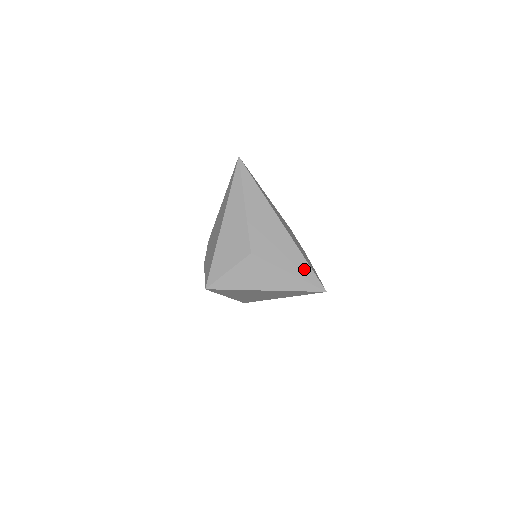
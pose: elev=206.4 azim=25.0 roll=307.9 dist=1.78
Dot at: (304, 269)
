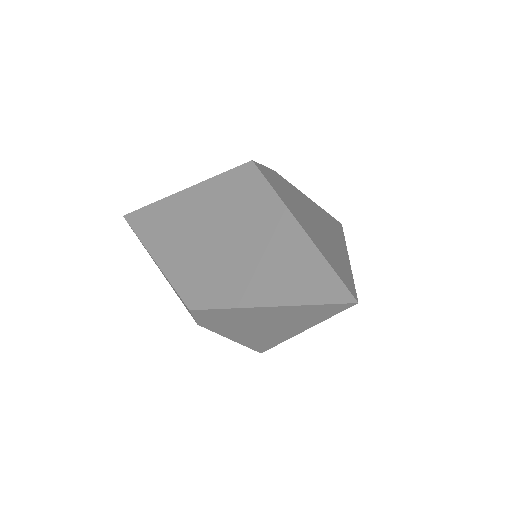
Dot at: occluded
